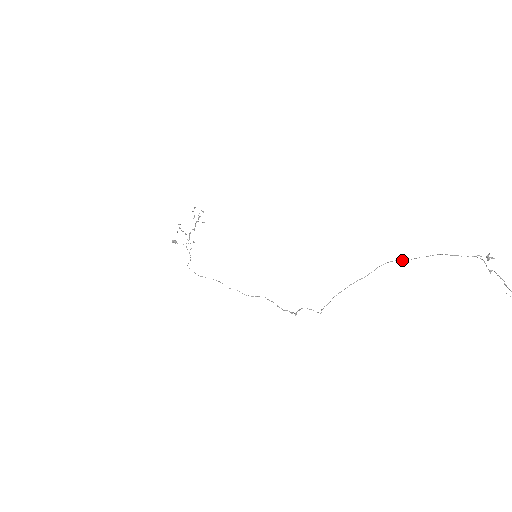
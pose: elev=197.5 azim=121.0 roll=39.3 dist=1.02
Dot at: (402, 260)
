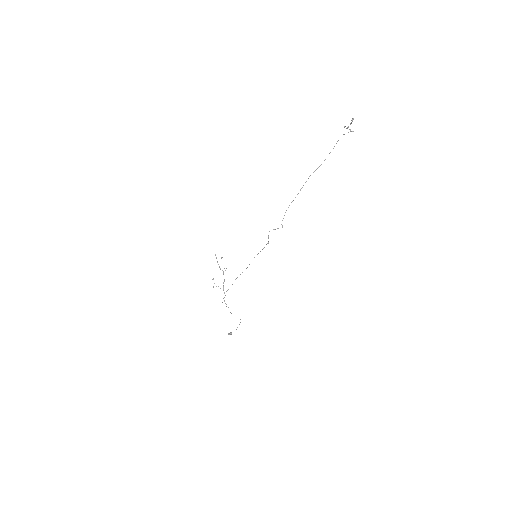
Dot at: occluded
